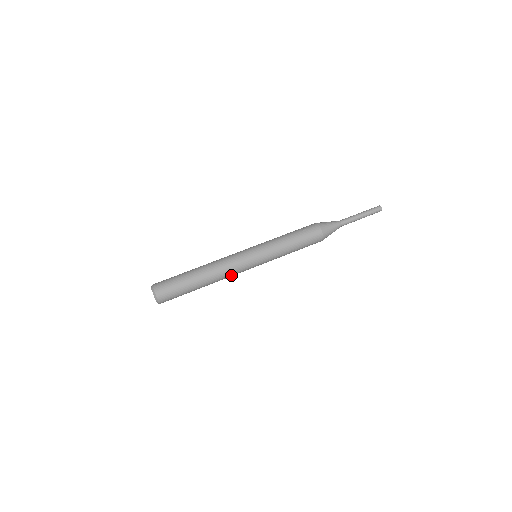
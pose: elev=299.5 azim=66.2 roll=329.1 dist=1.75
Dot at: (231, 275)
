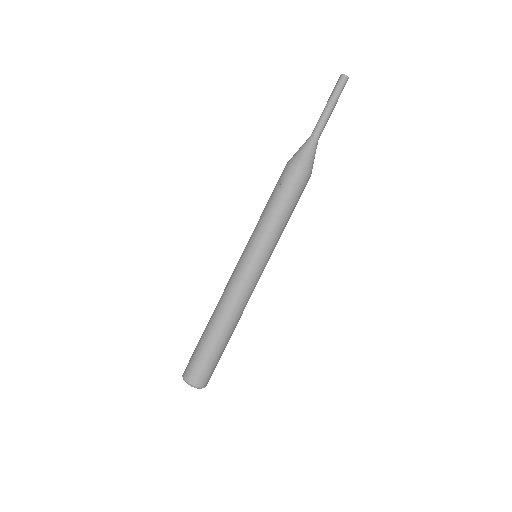
Dot at: (248, 299)
